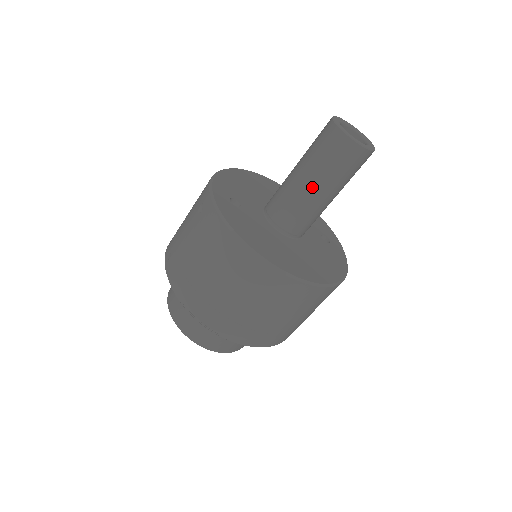
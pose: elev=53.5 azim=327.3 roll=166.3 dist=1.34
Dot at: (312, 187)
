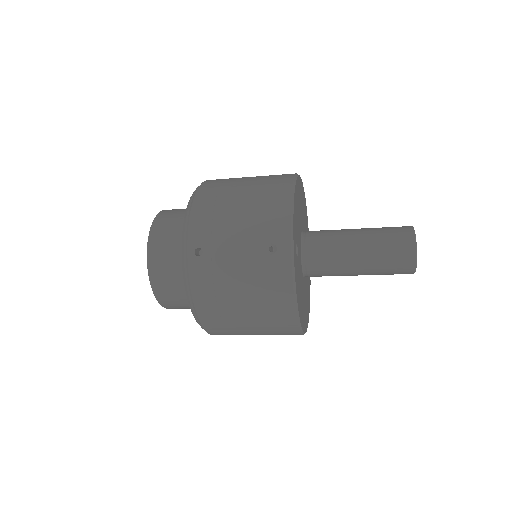
Dot at: (358, 271)
